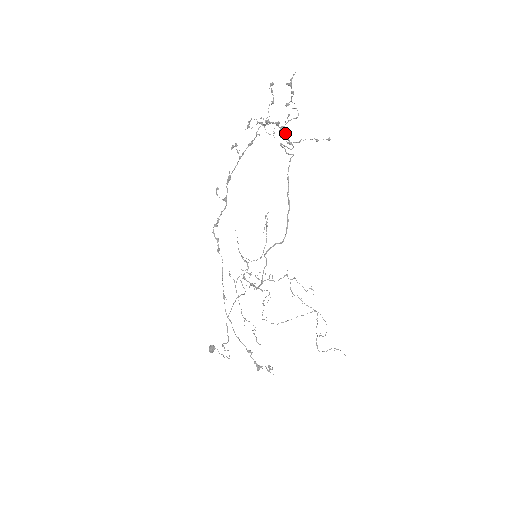
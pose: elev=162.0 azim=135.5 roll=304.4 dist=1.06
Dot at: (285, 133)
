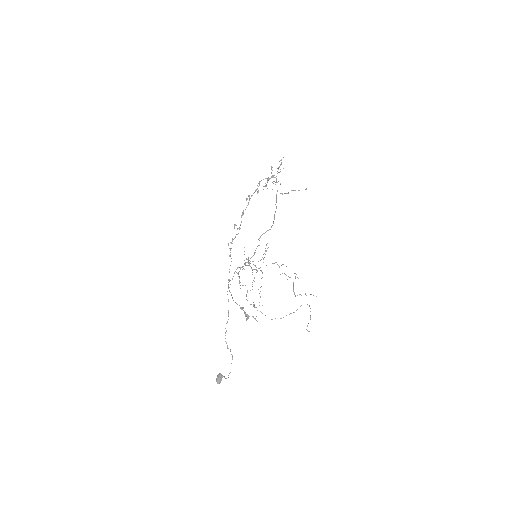
Dot at: (276, 179)
